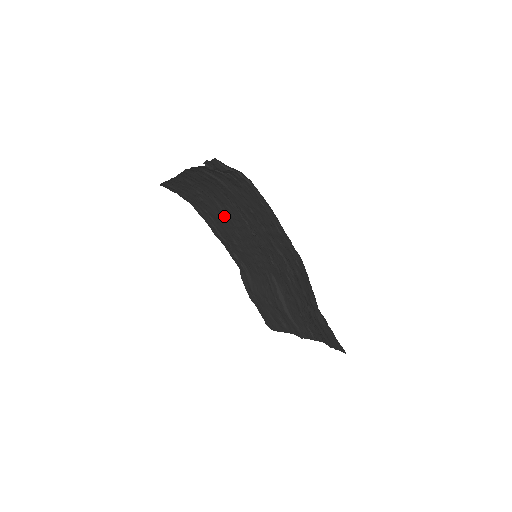
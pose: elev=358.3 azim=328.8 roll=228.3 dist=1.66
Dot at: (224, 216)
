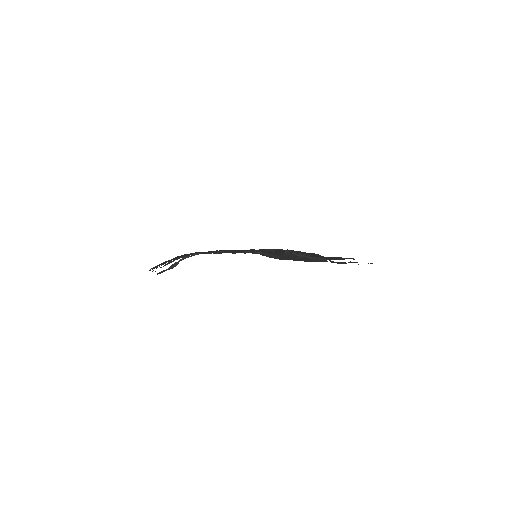
Dot at: occluded
